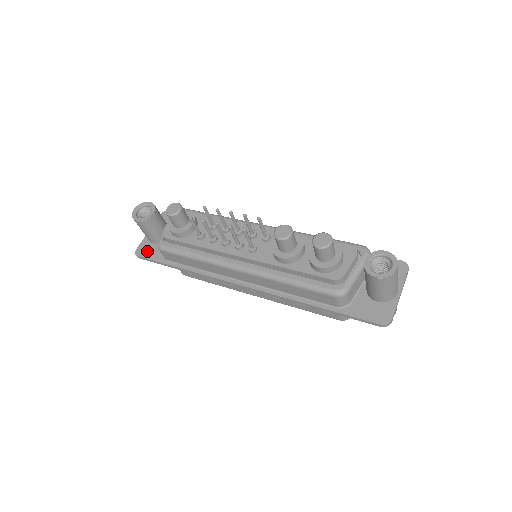
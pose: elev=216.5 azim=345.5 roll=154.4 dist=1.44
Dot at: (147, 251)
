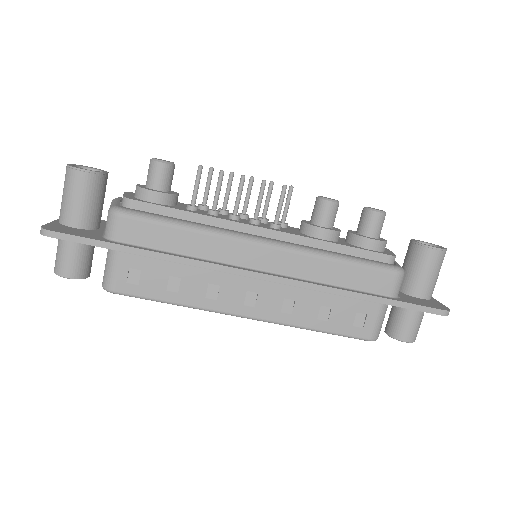
Dot at: (67, 230)
